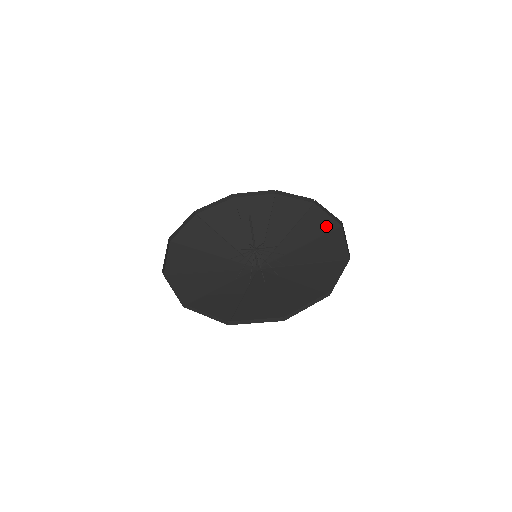
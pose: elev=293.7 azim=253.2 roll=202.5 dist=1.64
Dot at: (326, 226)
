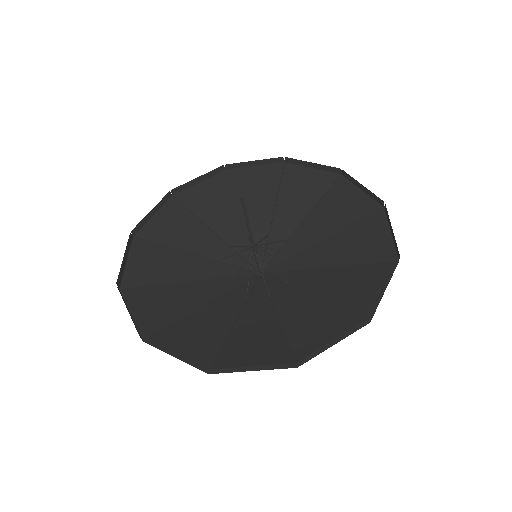
Dot at: (320, 183)
